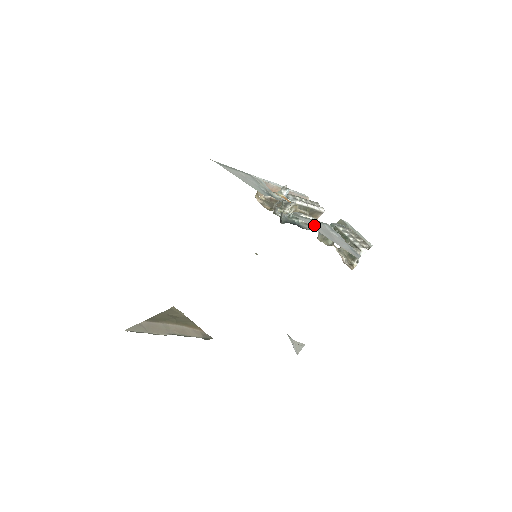
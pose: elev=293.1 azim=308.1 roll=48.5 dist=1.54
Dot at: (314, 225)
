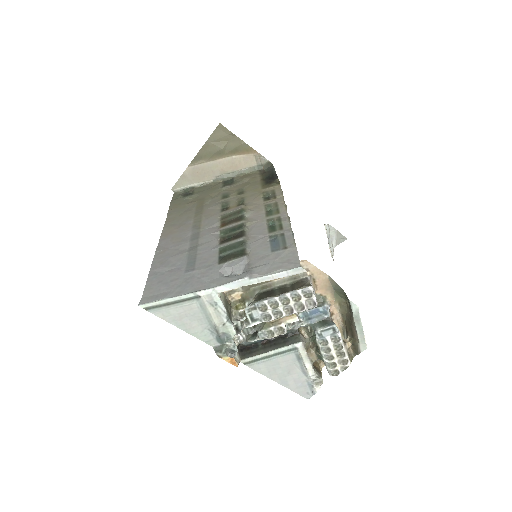
Dot at: (270, 369)
